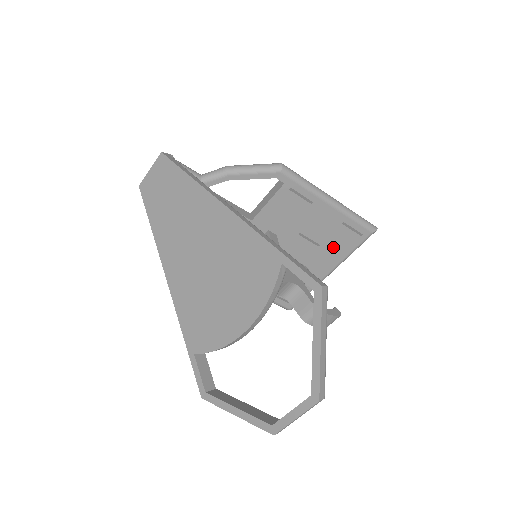
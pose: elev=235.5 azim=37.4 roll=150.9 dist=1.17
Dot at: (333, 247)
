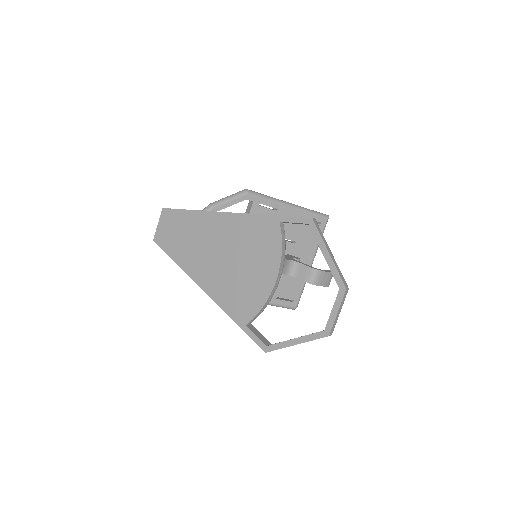
Dot at: (305, 240)
